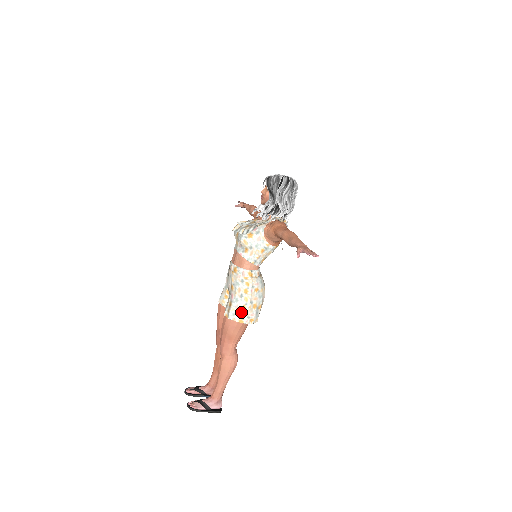
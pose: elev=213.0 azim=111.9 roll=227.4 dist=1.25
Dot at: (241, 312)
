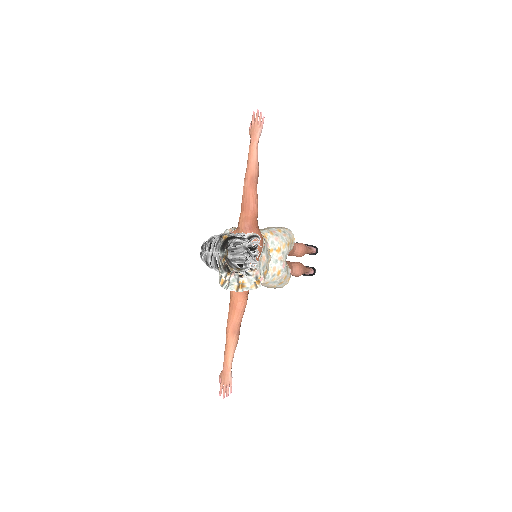
Dot at: occluded
